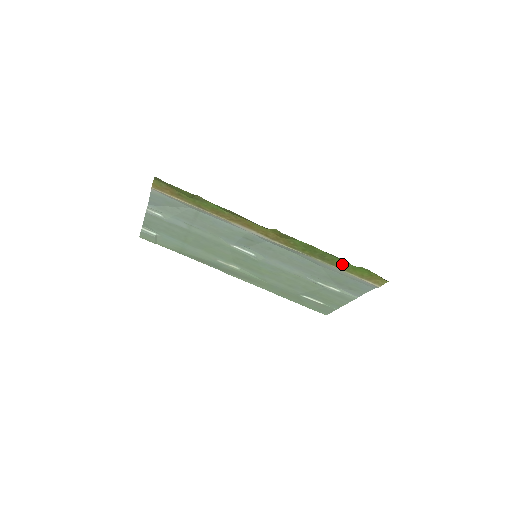
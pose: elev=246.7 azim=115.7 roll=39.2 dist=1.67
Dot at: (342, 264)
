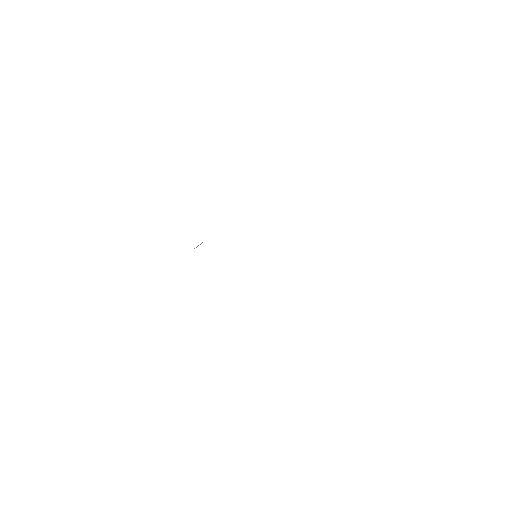
Dot at: occluded
